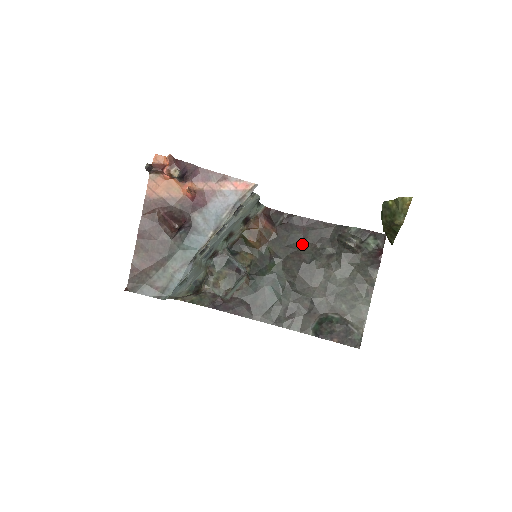
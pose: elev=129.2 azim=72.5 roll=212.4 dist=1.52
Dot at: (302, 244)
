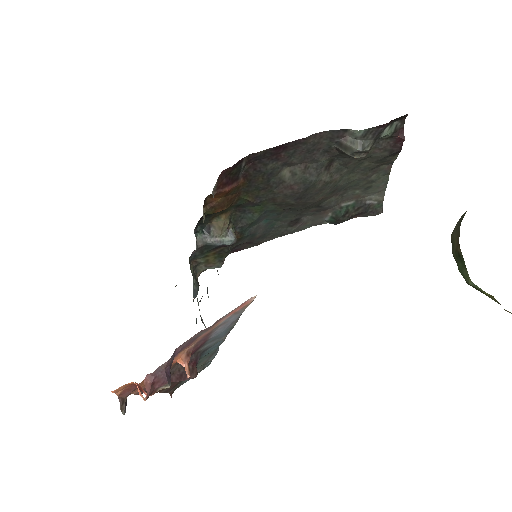
Dot at: (286, 171)
